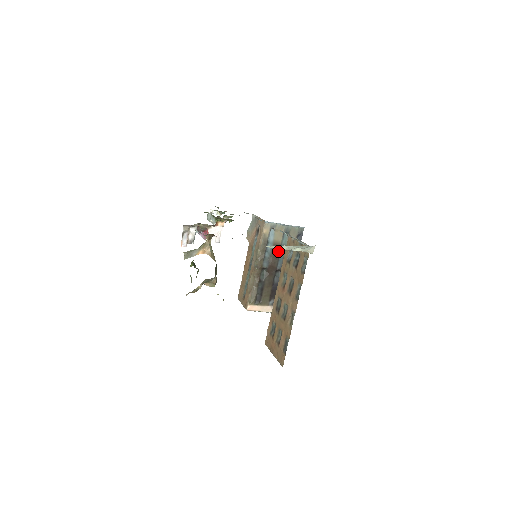
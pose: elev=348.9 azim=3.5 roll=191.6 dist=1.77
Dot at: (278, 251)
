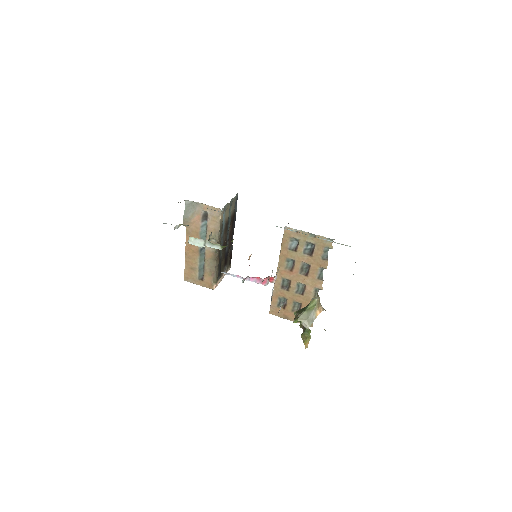
Dot at: (227, 226)
